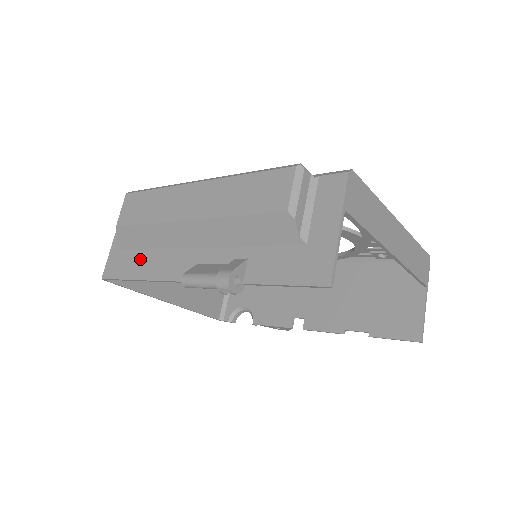
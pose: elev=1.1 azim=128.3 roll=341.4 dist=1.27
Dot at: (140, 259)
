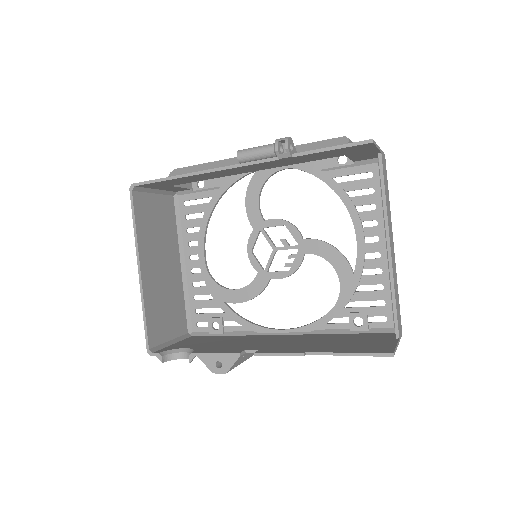
Dot at: occluded
